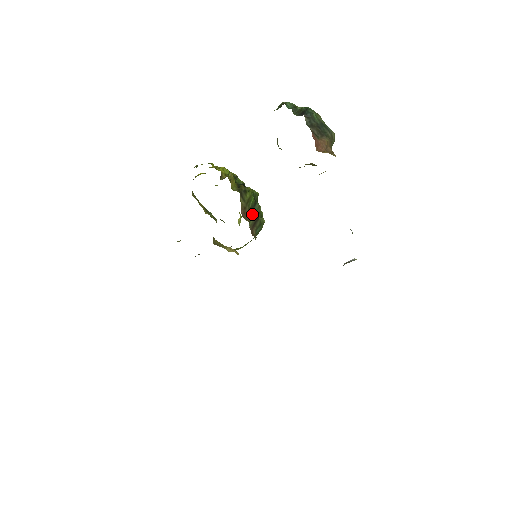
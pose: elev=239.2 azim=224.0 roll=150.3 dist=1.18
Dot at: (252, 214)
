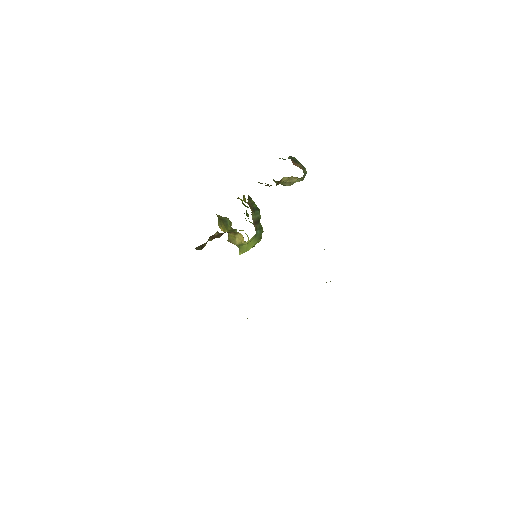
Dot at: (254, 213)
